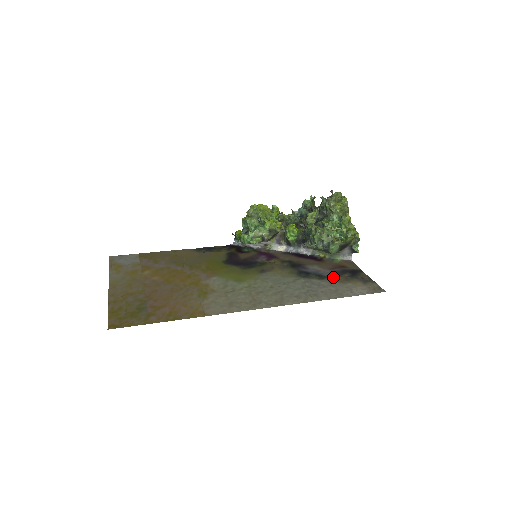
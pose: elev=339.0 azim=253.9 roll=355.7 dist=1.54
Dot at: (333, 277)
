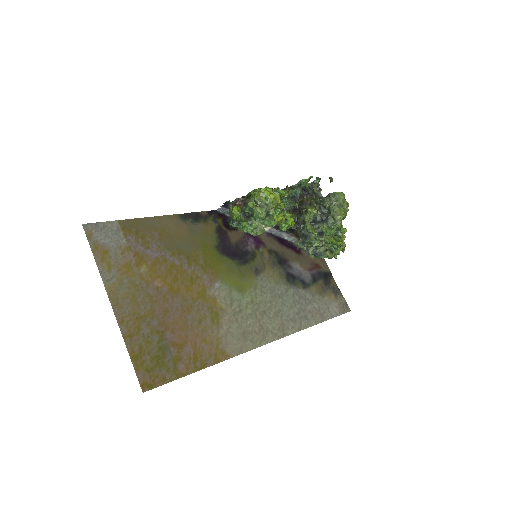
Dot at: (313, 285)
